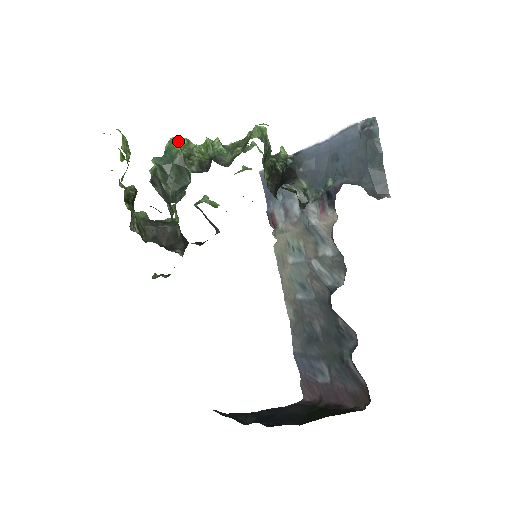
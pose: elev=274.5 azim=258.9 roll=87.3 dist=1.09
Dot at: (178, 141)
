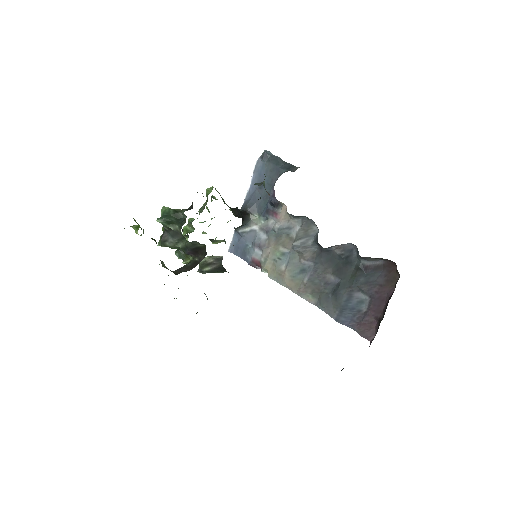
Dot at: occluded
